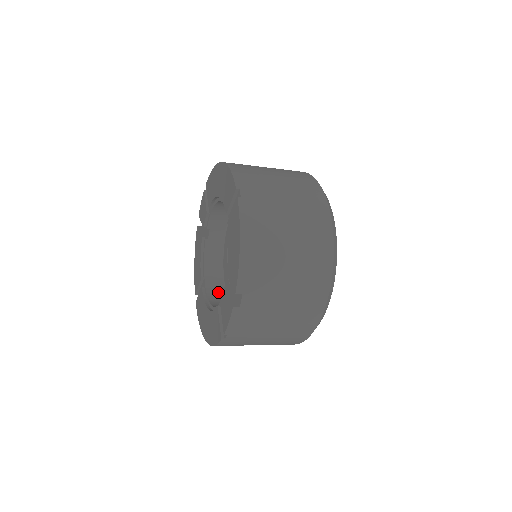
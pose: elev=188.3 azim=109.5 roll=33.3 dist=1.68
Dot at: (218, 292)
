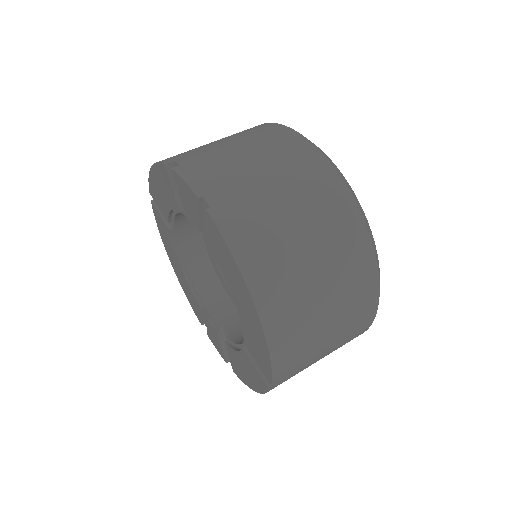
Dot at: (191, 234)
